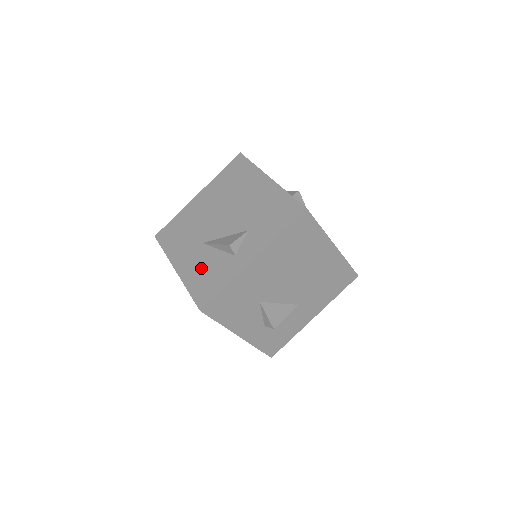
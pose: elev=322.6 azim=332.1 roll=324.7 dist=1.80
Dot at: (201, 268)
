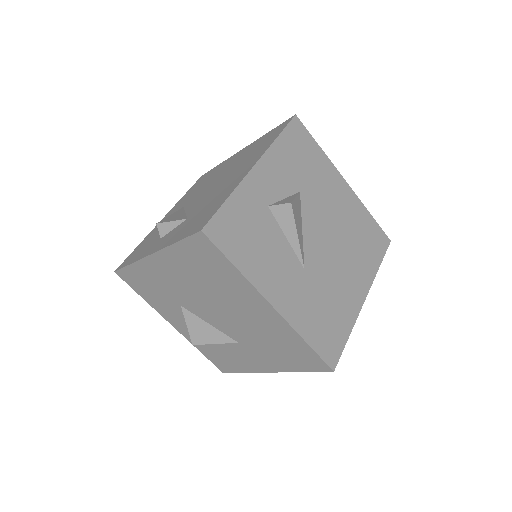
Dot at: (156, 232)
